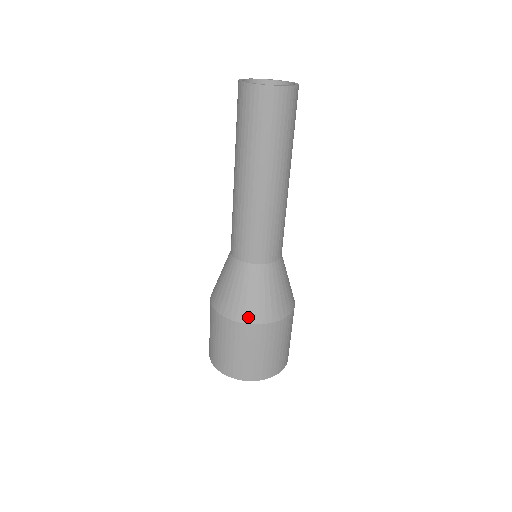
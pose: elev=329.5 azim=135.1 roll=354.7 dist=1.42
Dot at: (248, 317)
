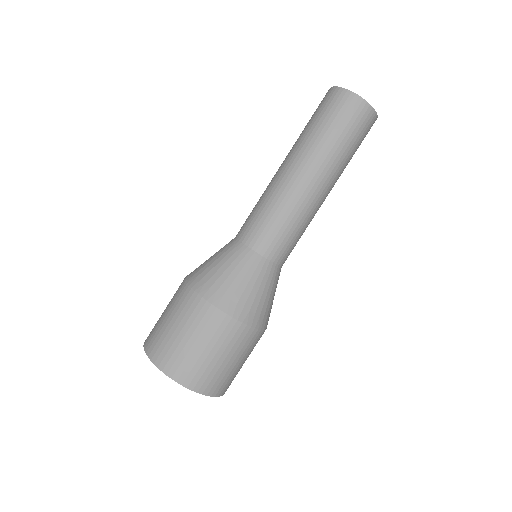
Dot at: (205, 289)
